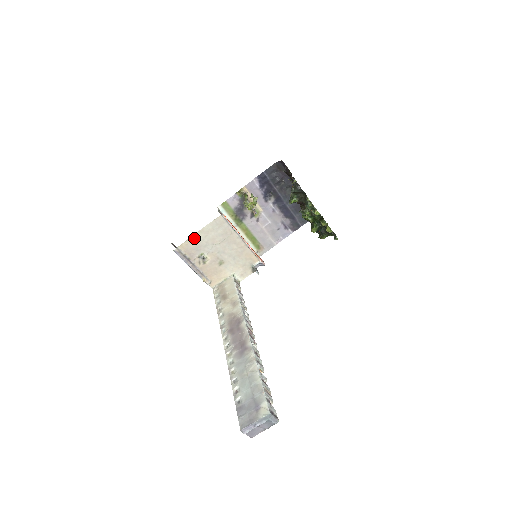
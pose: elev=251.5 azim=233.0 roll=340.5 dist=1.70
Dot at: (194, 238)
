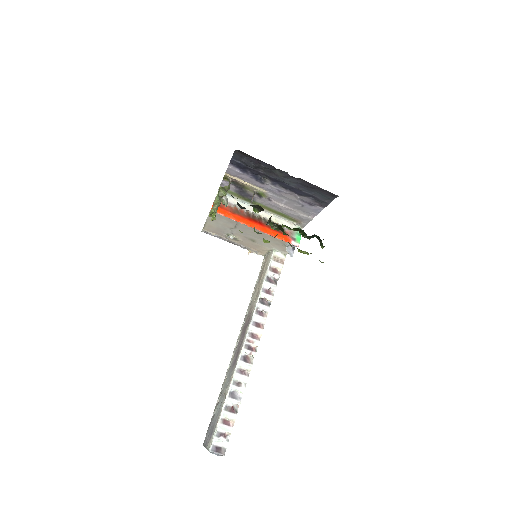
Dot at: (209, 224)
